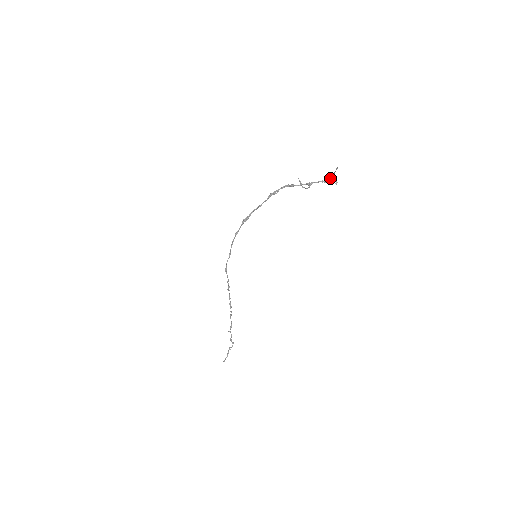
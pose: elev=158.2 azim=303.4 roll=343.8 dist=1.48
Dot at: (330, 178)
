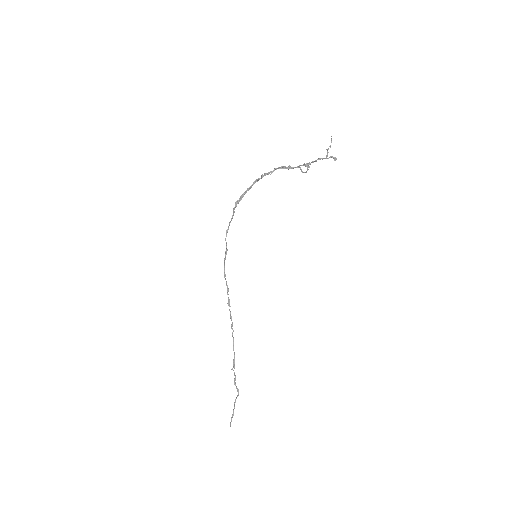
Dot at: occluded
